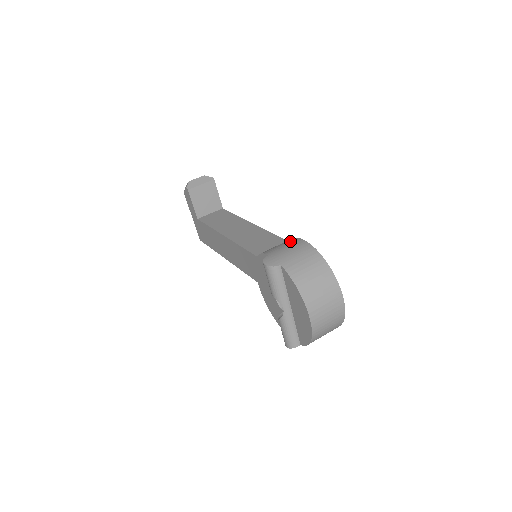
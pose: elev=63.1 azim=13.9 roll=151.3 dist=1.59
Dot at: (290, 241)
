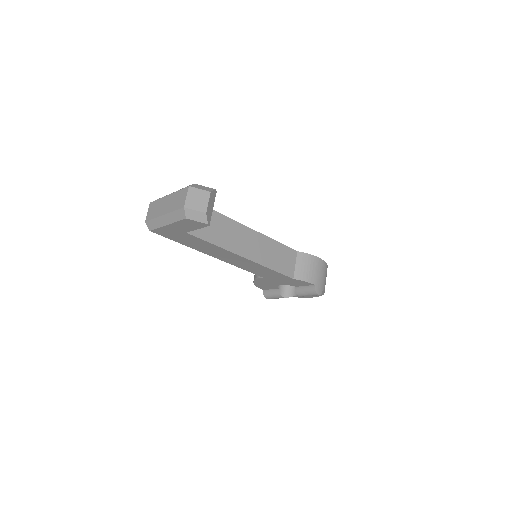
Dot at: (313, 262)
